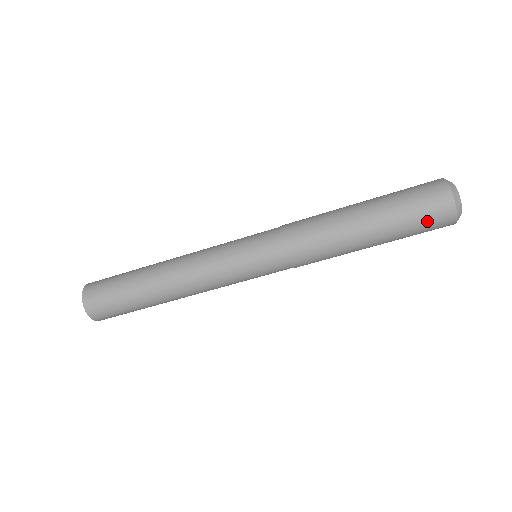
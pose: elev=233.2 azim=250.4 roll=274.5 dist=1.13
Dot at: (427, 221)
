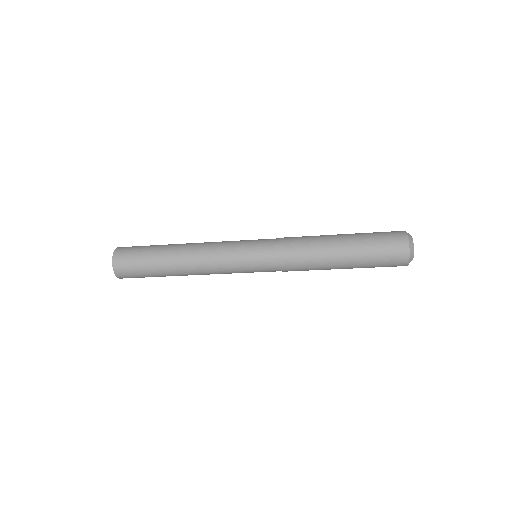
Dot at: occluded
